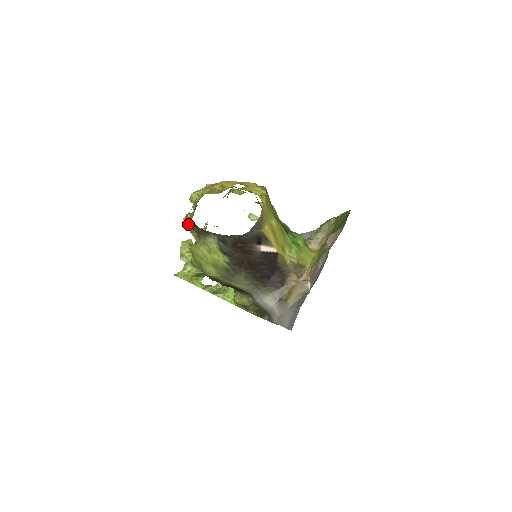
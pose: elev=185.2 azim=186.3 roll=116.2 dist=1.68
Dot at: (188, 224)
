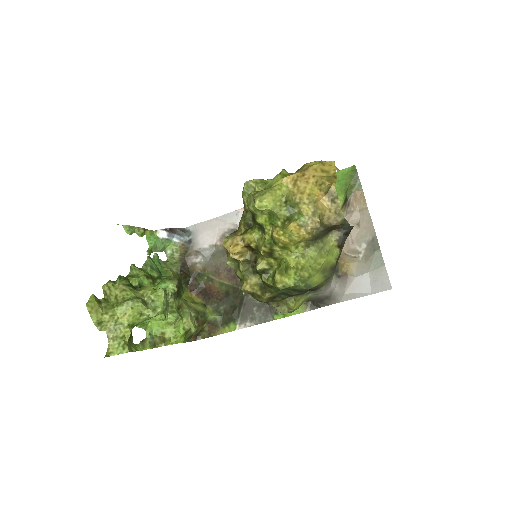
Dot at: (304, 233)
